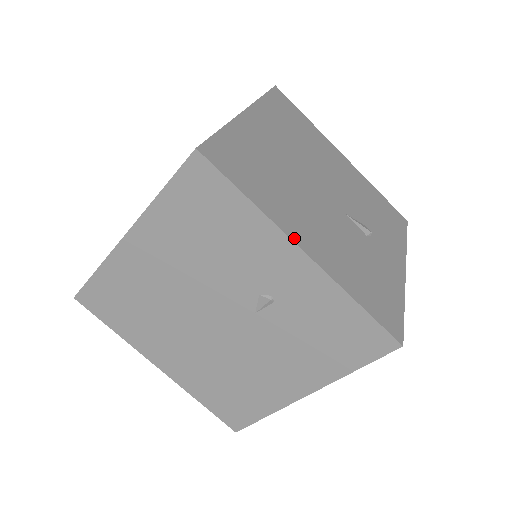
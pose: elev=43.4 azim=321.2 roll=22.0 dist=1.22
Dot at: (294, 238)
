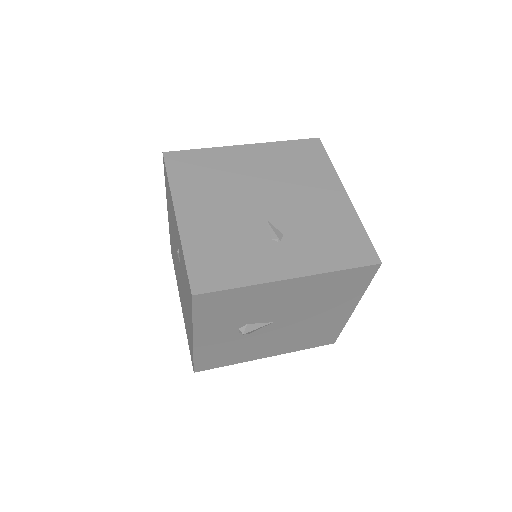
Dot at: (177, 207)
